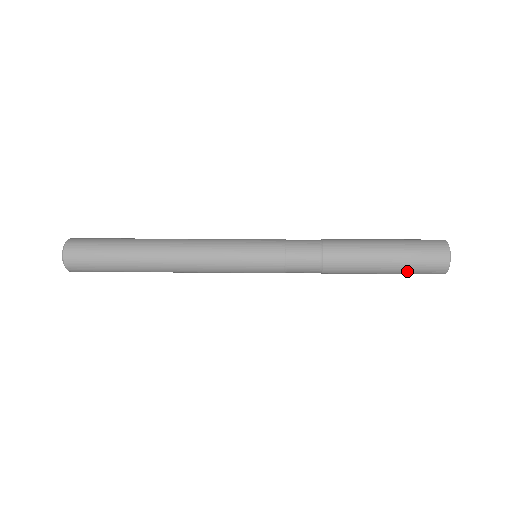
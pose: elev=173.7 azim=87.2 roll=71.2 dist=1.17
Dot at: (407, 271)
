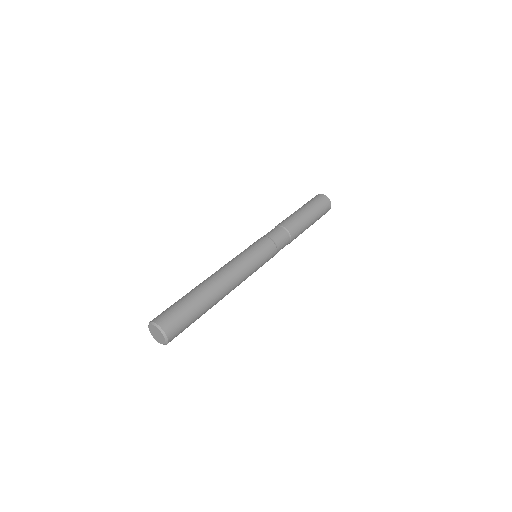
Dot at: occluded
